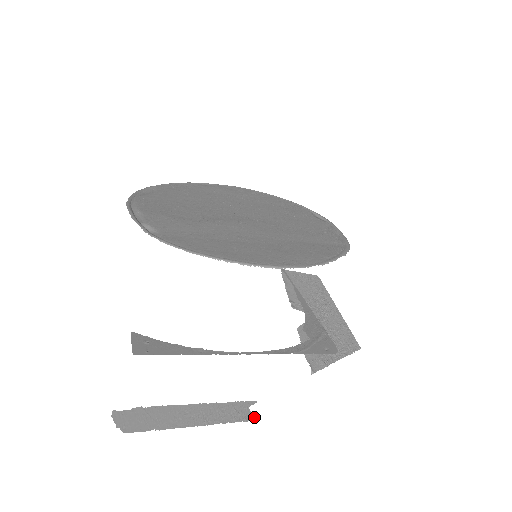
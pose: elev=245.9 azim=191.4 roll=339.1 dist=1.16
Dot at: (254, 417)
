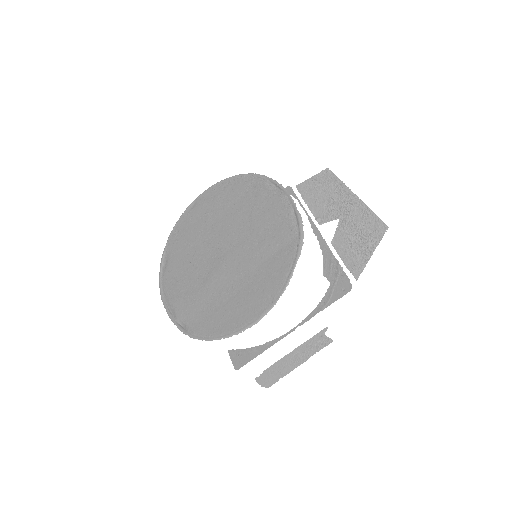
Dot at: (331, 340)
